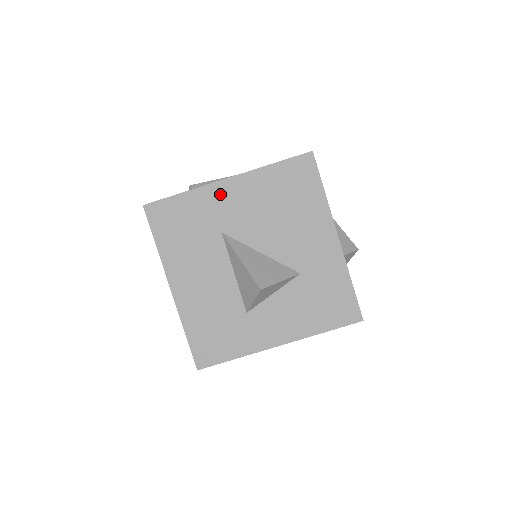
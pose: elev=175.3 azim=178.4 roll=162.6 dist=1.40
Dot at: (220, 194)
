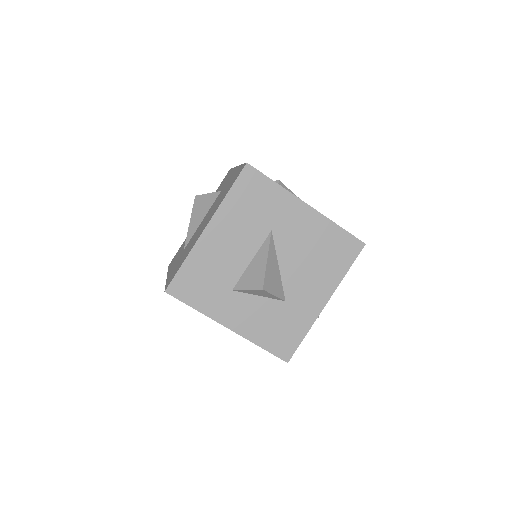
Dot at: (295, 209)
